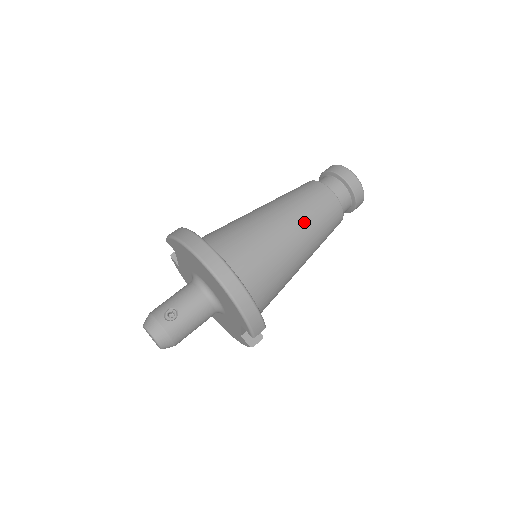
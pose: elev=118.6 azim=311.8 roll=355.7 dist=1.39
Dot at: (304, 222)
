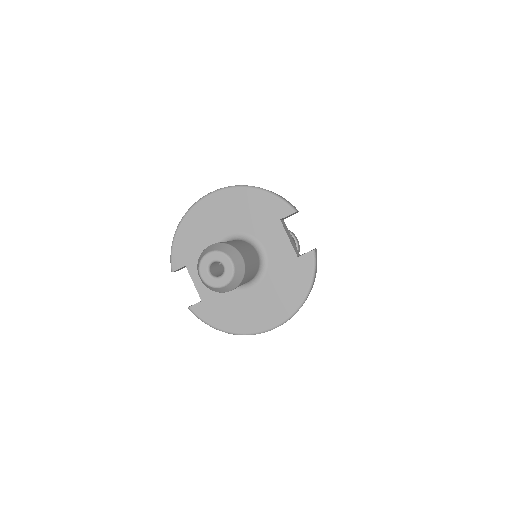
Dot at: occluded
